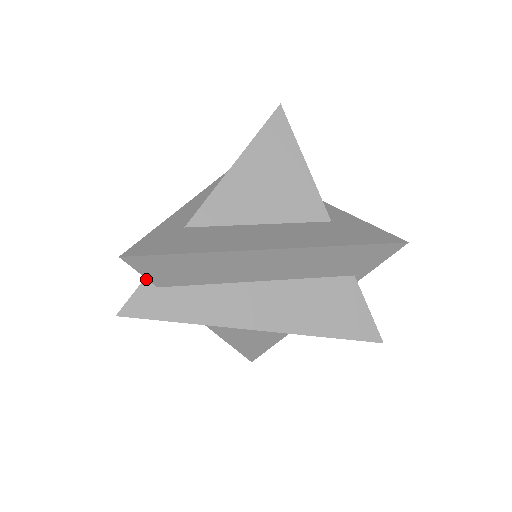
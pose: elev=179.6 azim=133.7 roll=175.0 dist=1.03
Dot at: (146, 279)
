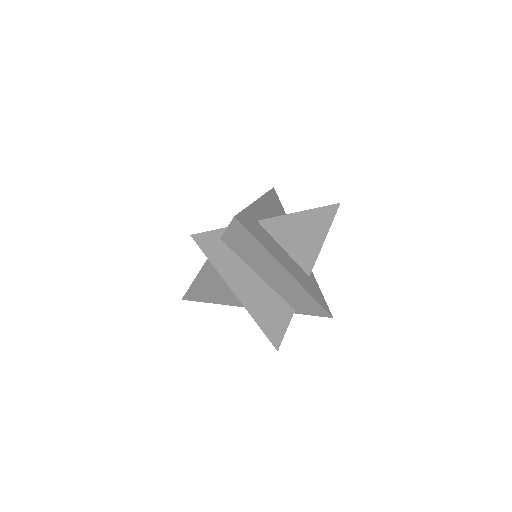
Dot at: (219, 230)
